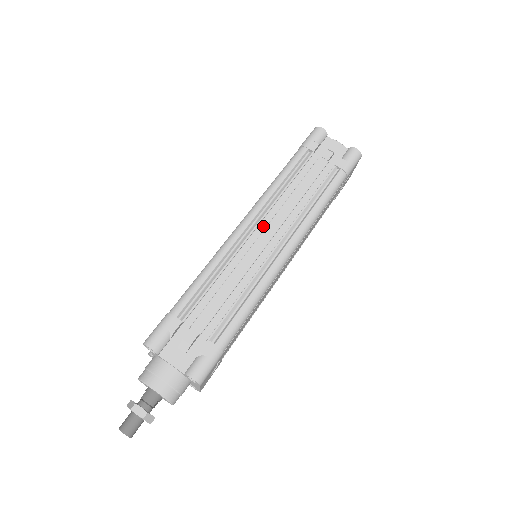
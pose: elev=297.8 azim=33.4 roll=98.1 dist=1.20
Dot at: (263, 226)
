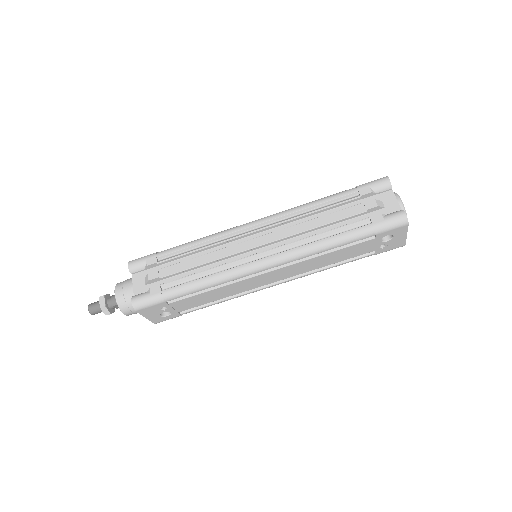
Dot at: (267, 233)
